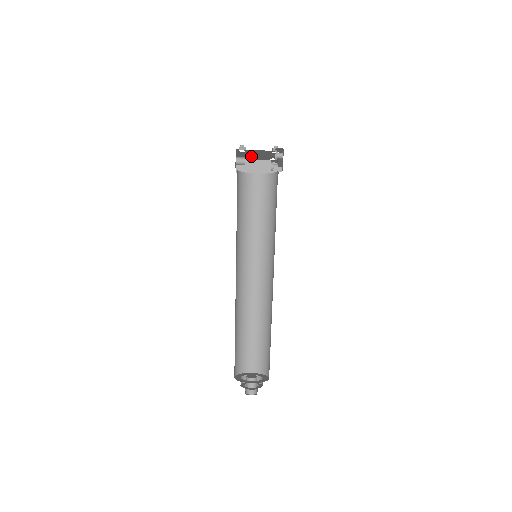
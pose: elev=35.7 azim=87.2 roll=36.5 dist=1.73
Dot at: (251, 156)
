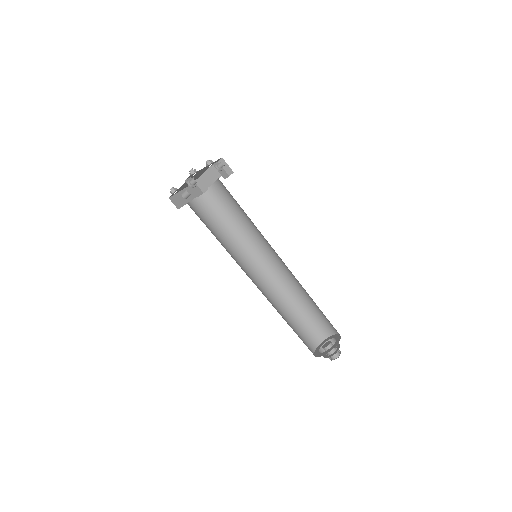
Dot at: occluded
